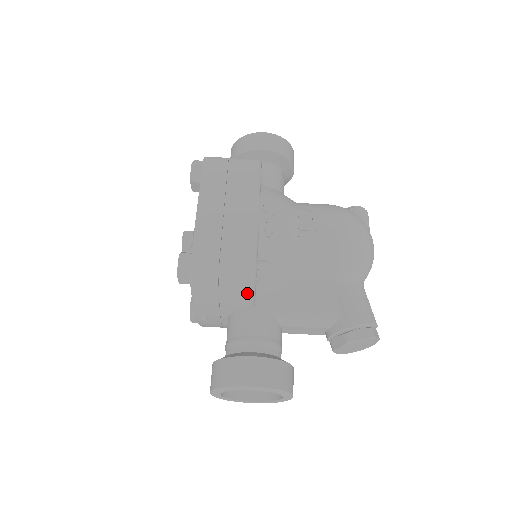
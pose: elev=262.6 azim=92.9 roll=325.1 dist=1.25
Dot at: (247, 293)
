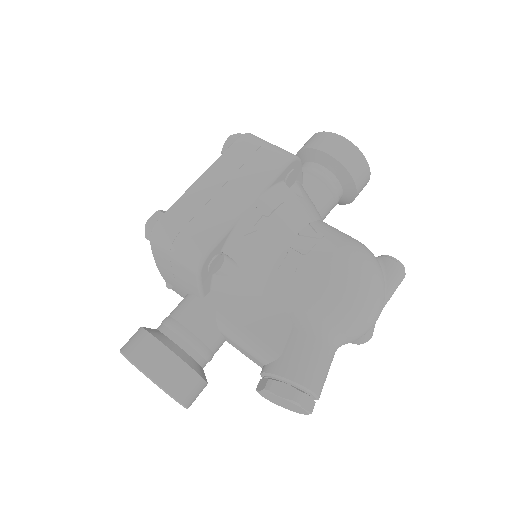
Dot at: (193, 279)
